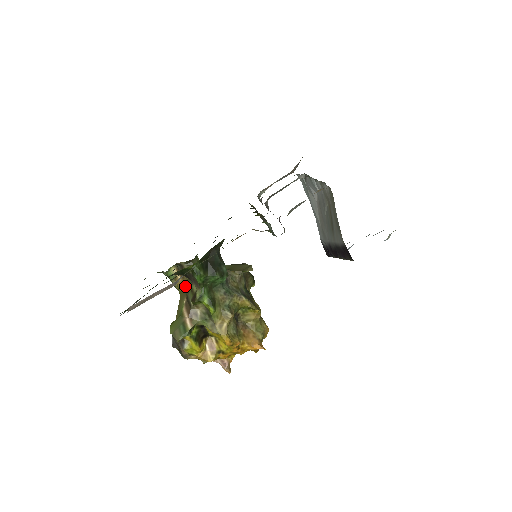
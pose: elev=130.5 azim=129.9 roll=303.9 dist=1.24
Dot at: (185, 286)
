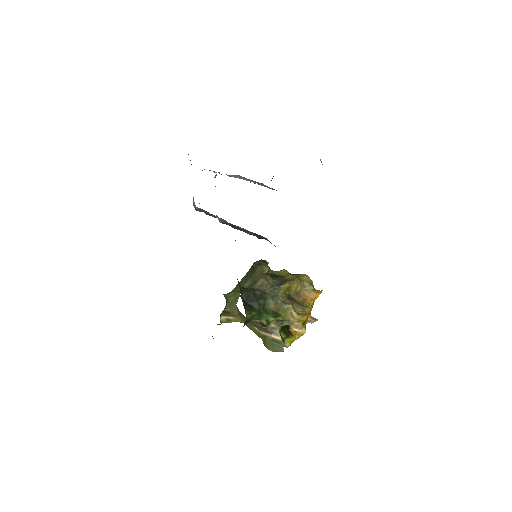
Dot at: (242, 319)
